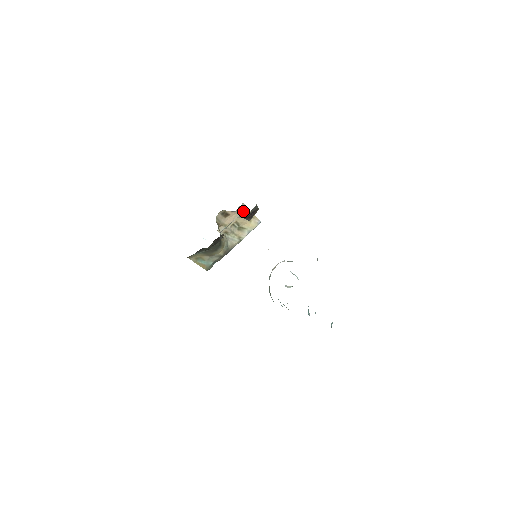
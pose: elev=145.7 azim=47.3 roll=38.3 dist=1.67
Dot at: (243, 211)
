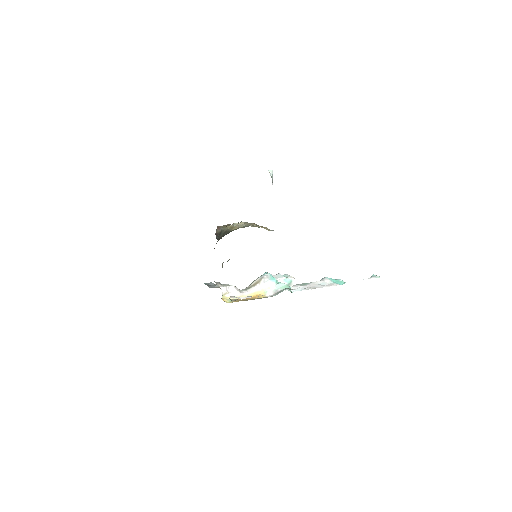
Dot at: occluded
